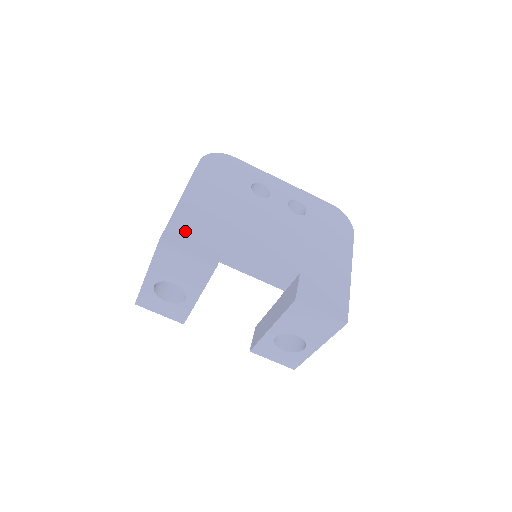
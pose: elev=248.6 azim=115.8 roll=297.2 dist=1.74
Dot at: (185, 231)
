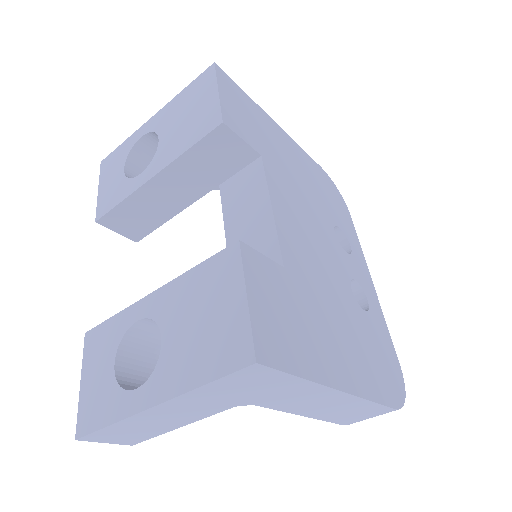
Dot at: (242, 102)
